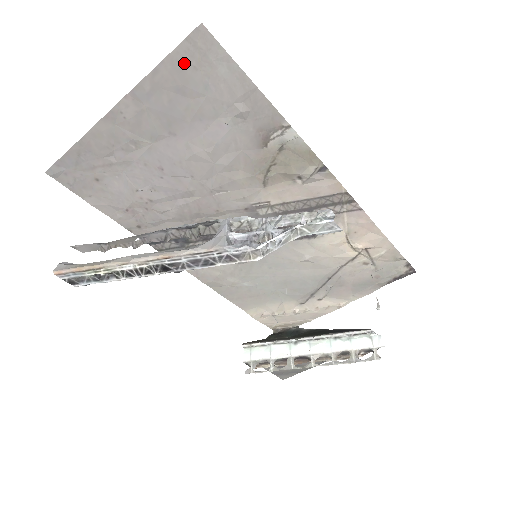
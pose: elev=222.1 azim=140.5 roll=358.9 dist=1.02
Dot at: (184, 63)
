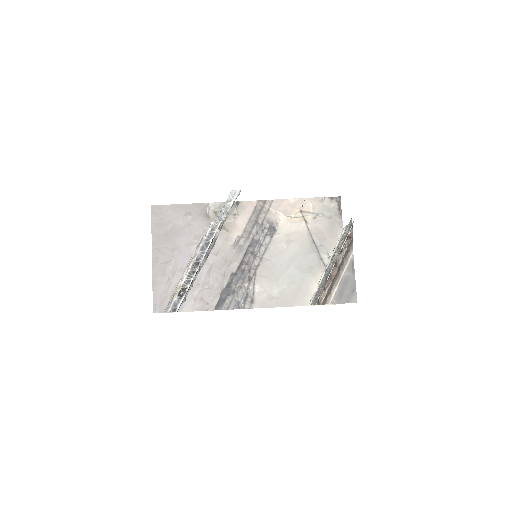
Dot at: (158, 221)
